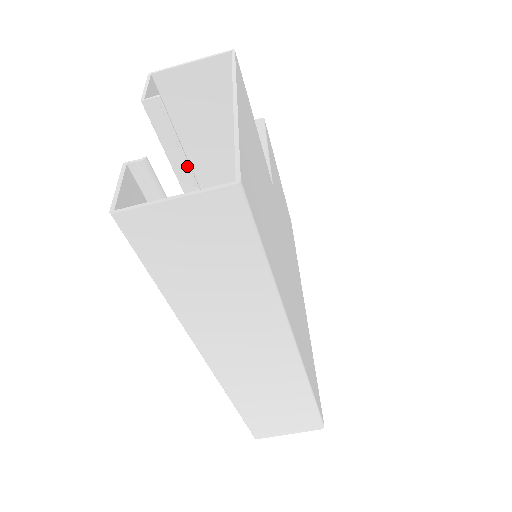
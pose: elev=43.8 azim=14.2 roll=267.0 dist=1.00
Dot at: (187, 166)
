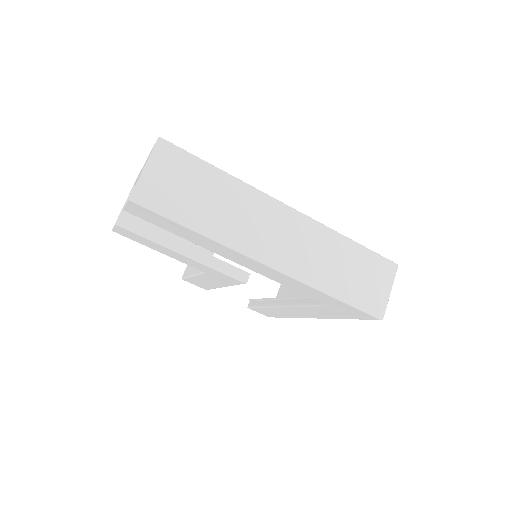
Dot at: (167, 237)
